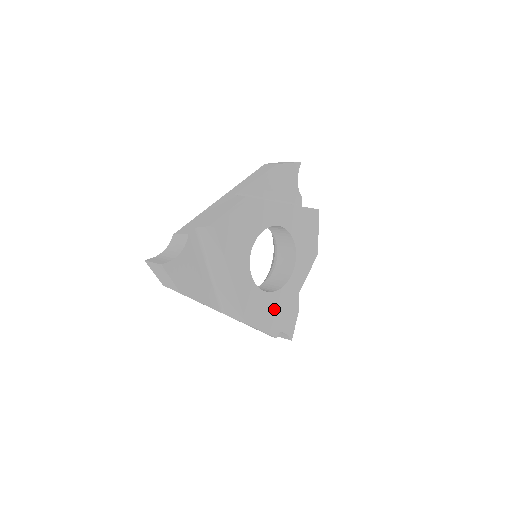
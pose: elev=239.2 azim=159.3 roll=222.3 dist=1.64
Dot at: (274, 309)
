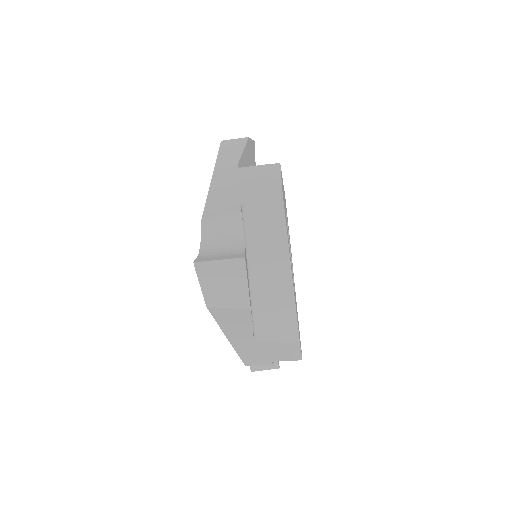
Dot at: occluded
